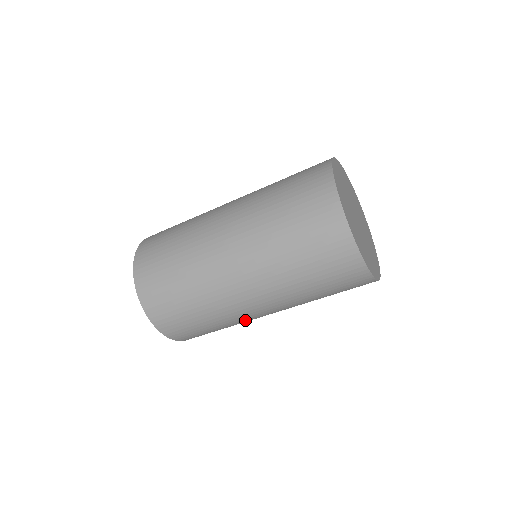
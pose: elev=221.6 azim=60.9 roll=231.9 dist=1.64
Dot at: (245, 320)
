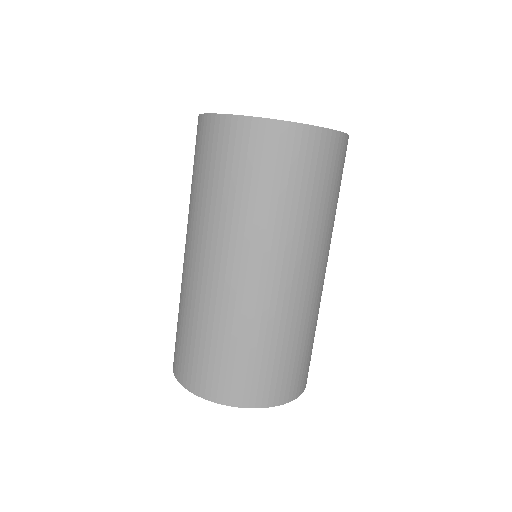
Dot at: (287, 310)
